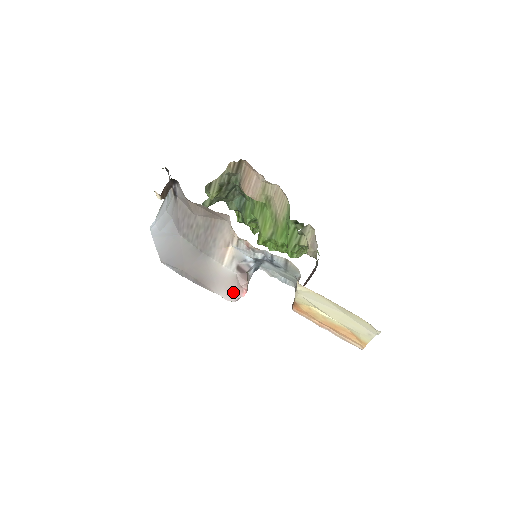
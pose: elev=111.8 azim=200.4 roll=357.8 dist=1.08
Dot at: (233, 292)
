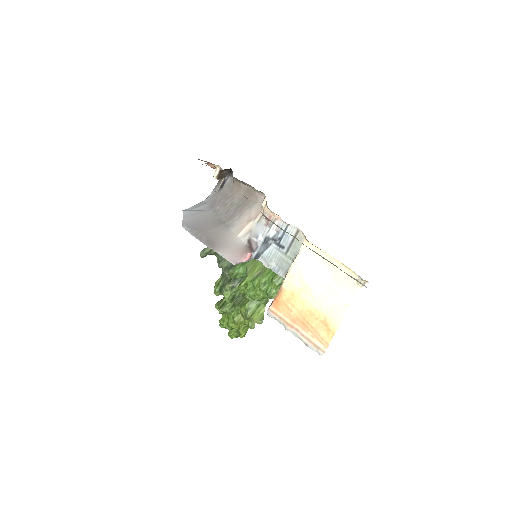
Dot at: (237, 256)
